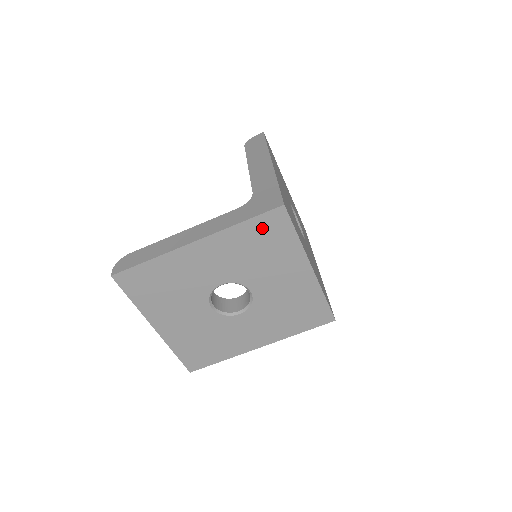
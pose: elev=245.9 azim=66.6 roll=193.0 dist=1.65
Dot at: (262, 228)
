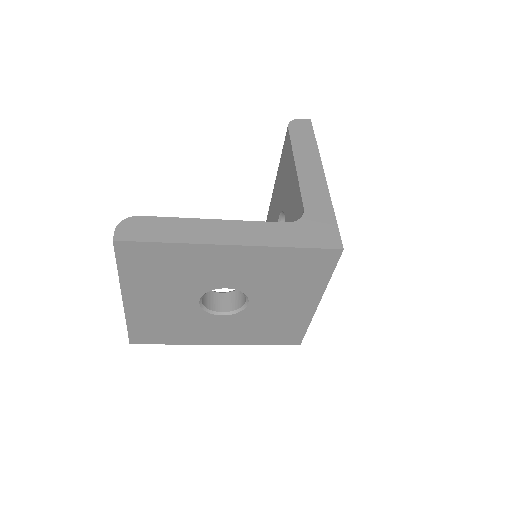
Dot at: (307, 259)
